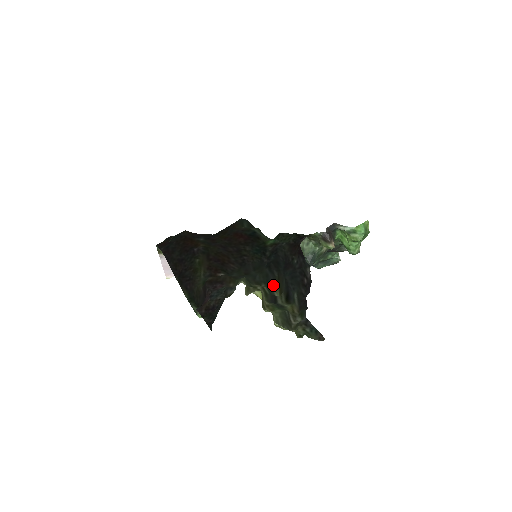
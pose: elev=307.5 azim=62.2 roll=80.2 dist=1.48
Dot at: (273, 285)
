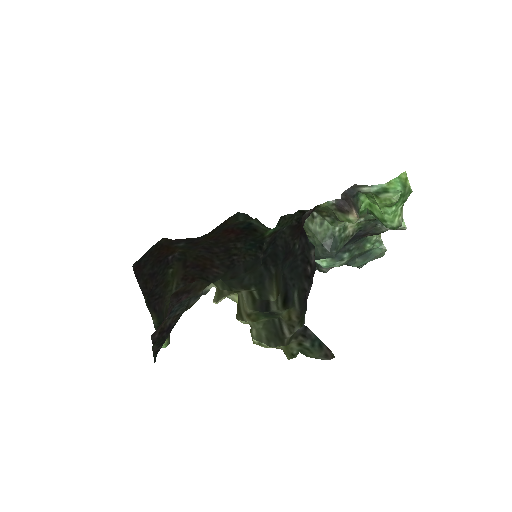
Dot at: (268, 287)
